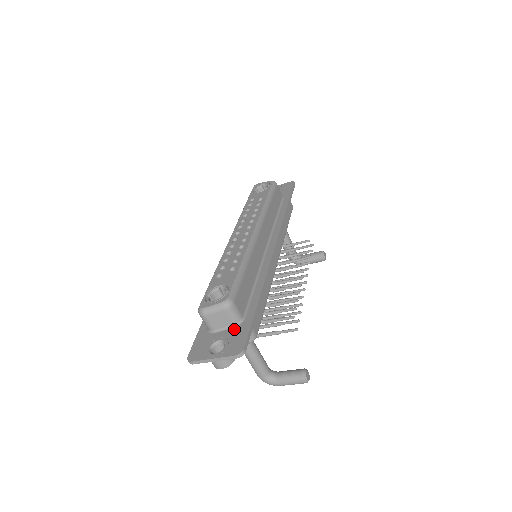
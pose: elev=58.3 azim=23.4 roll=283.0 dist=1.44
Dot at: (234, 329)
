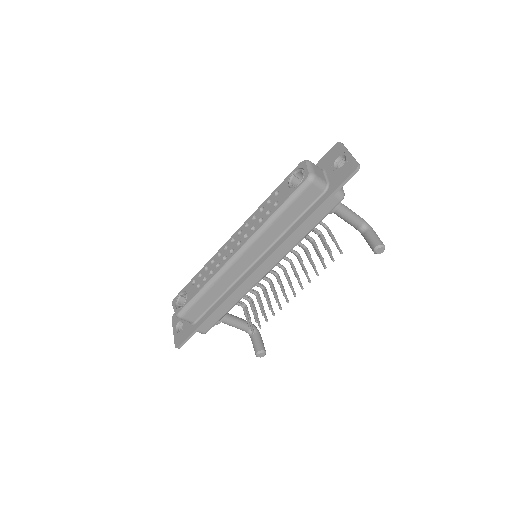
Dot at: (188, 325)
